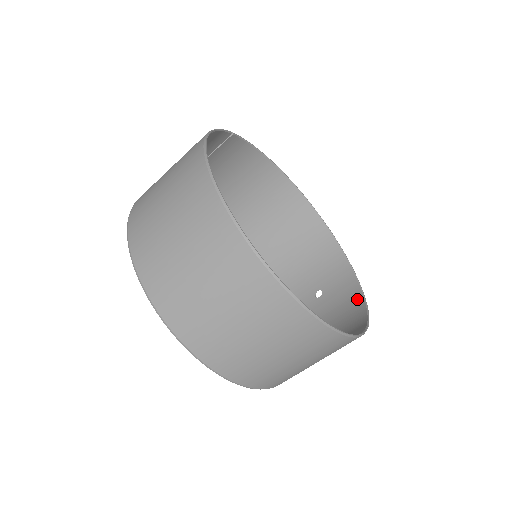
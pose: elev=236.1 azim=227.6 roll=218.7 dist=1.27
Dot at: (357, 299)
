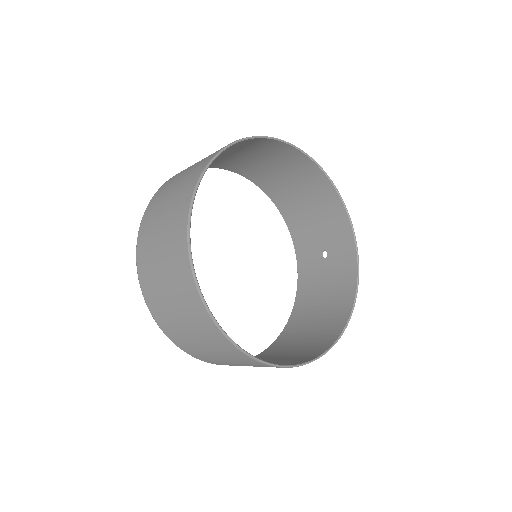
Dot at: (352, 281)
